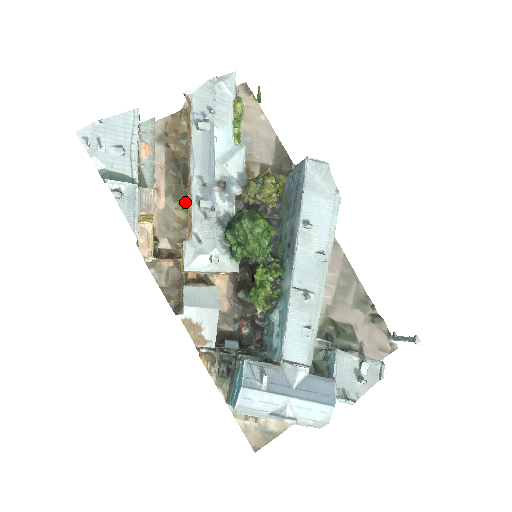
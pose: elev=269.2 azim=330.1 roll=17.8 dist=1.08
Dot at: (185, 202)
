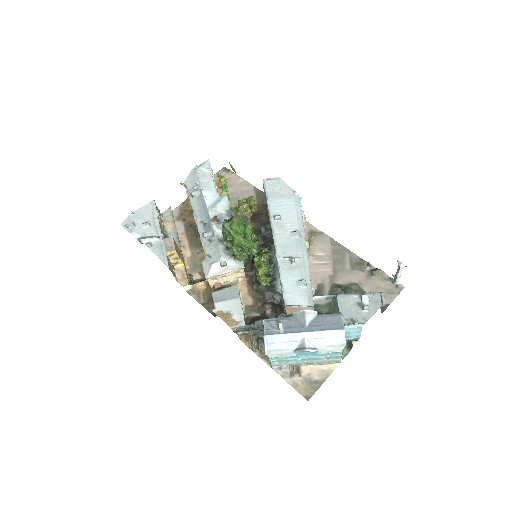
Dot at: occluded
